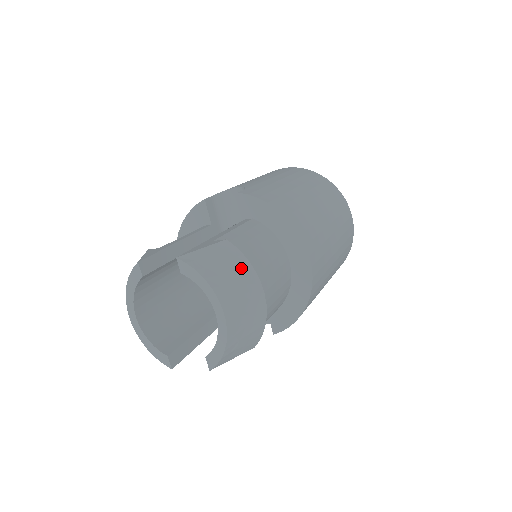
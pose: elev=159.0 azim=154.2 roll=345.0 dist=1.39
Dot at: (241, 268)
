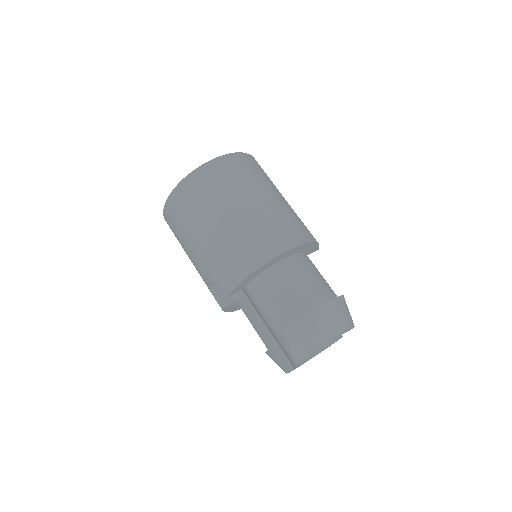
Dot at: (305, 326)
